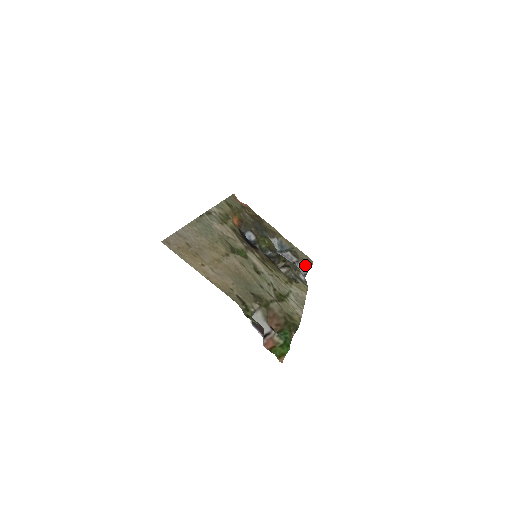
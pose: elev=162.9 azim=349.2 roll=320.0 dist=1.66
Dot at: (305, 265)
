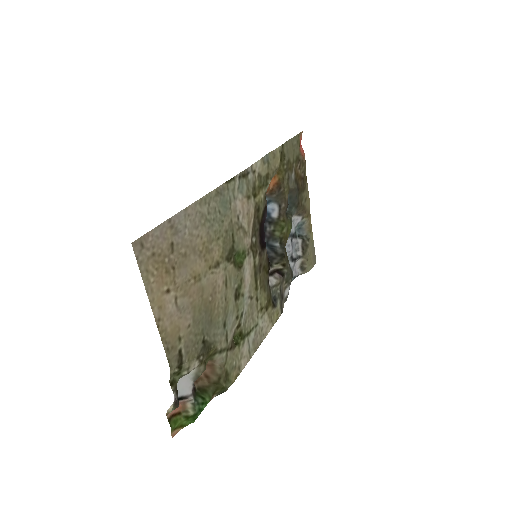
Dot at: (304, 265)
